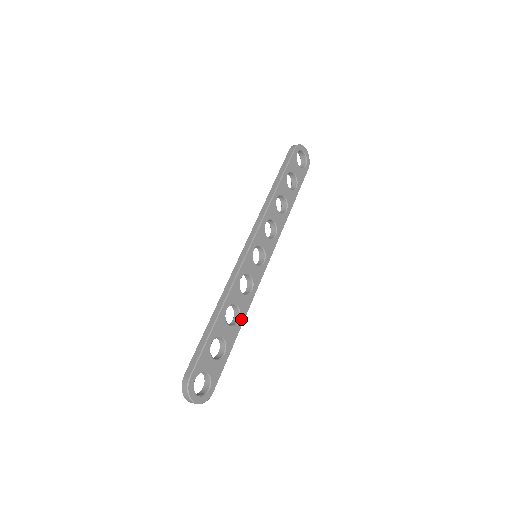
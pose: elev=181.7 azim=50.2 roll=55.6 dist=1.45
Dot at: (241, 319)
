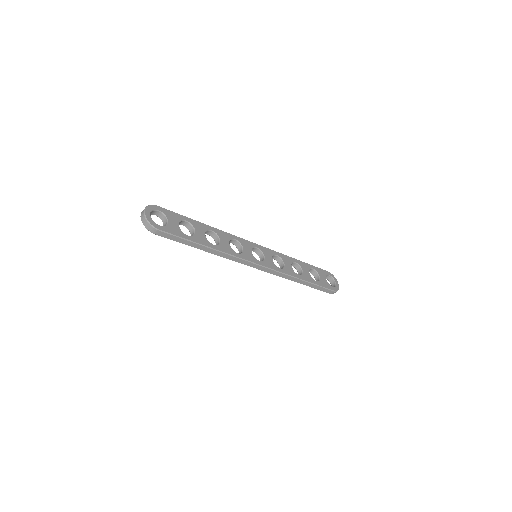
Dot at: (216, 247)
